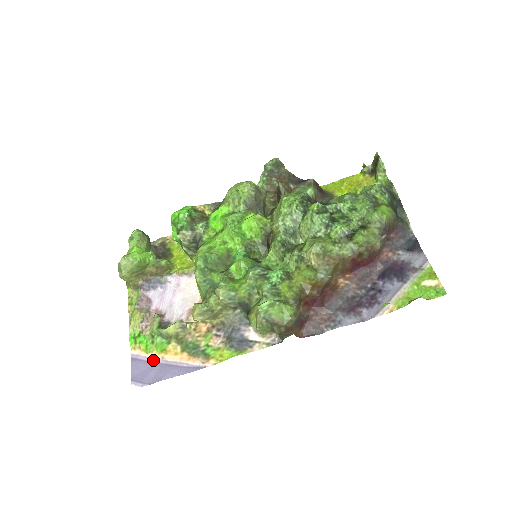
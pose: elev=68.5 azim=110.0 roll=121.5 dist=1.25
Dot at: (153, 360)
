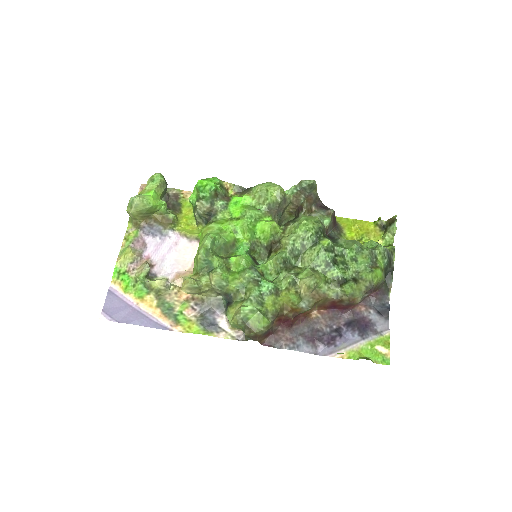
Dot at: (128, 302)
